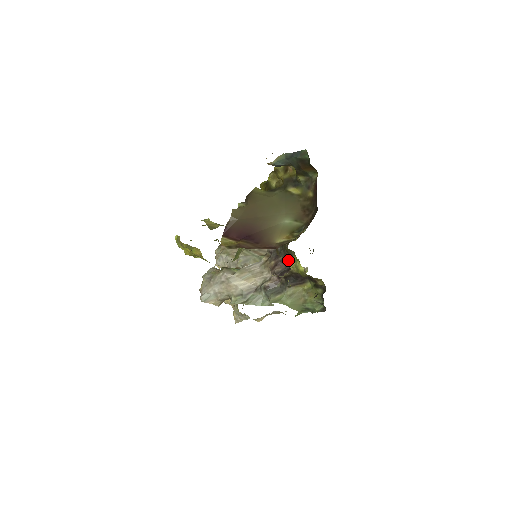
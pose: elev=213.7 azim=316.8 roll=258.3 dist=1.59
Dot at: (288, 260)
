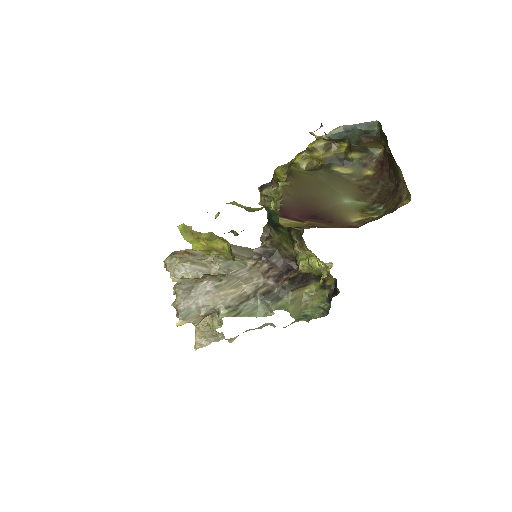
Dot at: (284, 261)
